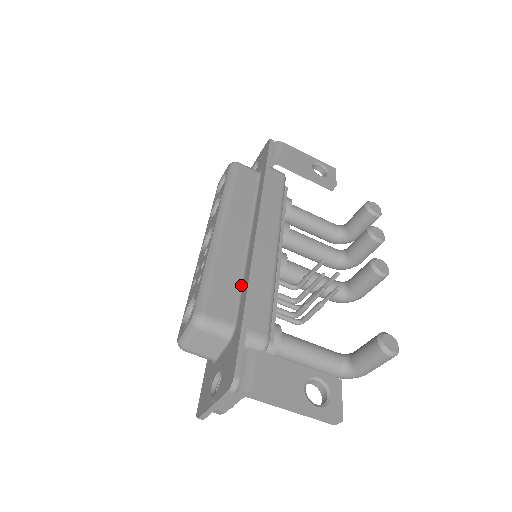
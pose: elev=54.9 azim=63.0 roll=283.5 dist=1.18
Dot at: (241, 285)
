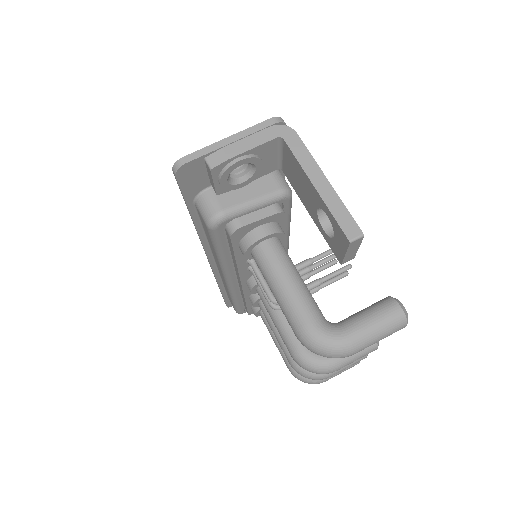
Dot at: occluded
